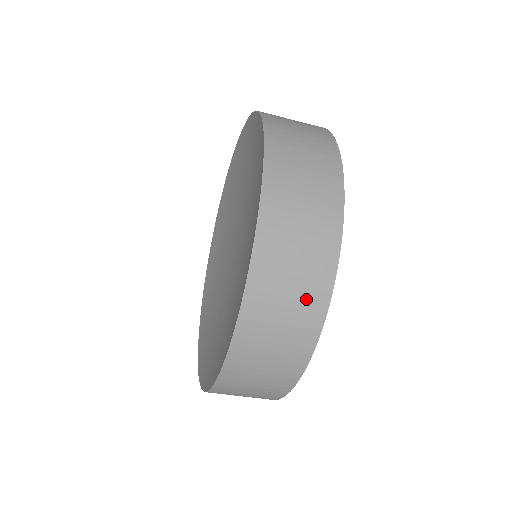
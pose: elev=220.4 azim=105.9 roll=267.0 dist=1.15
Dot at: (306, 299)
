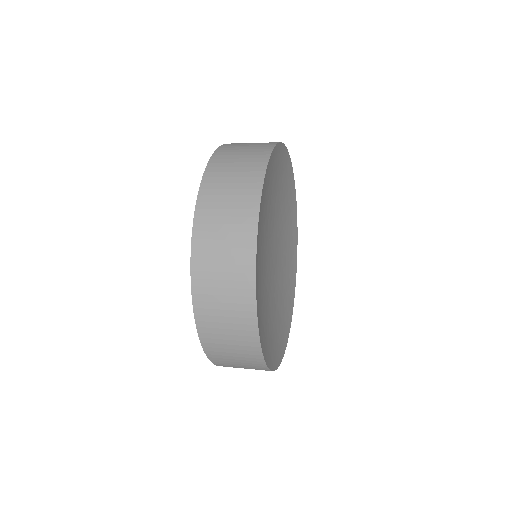
Dot at: occluded
